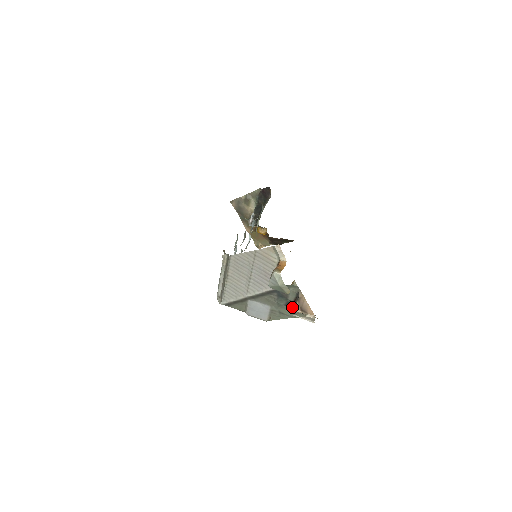
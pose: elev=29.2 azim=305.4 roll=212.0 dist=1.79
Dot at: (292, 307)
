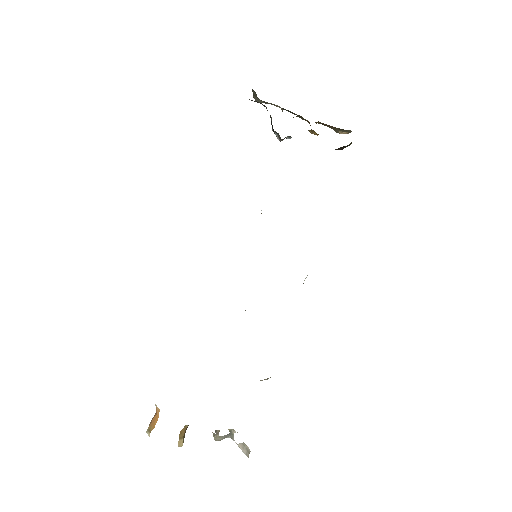
Dot at: occluded
